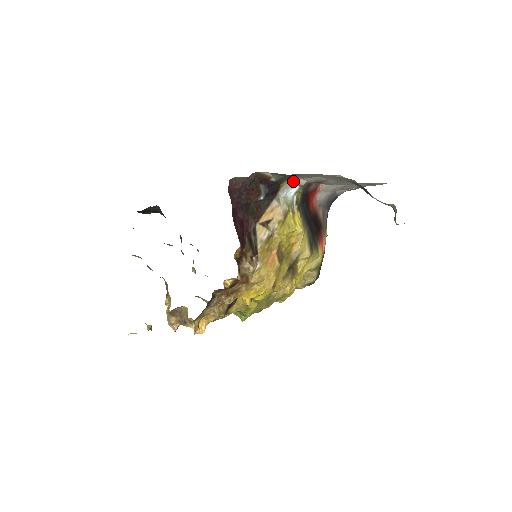
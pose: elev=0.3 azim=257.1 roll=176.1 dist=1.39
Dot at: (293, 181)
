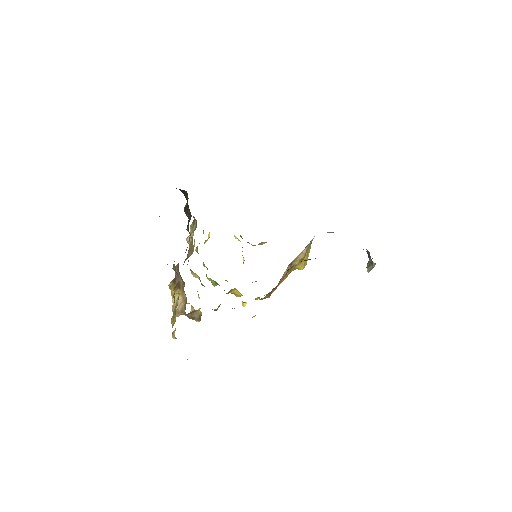
Dot at: (327, 232)
